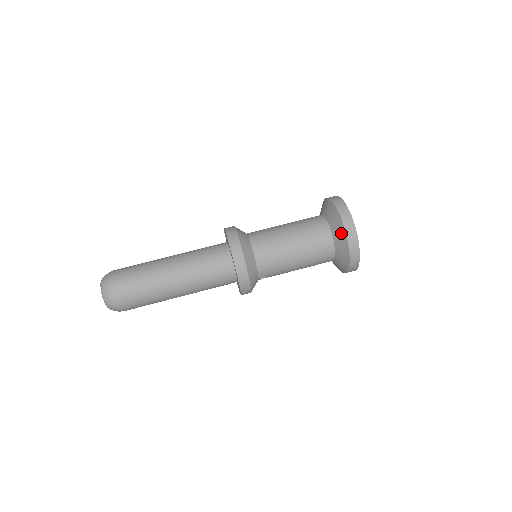
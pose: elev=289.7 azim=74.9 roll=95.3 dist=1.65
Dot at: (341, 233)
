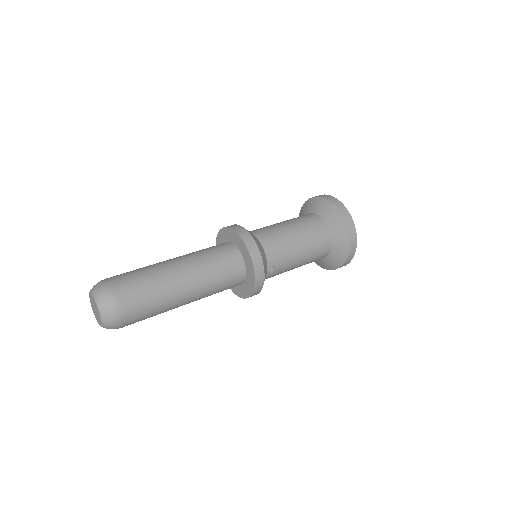
Dot at: (331, 210)
